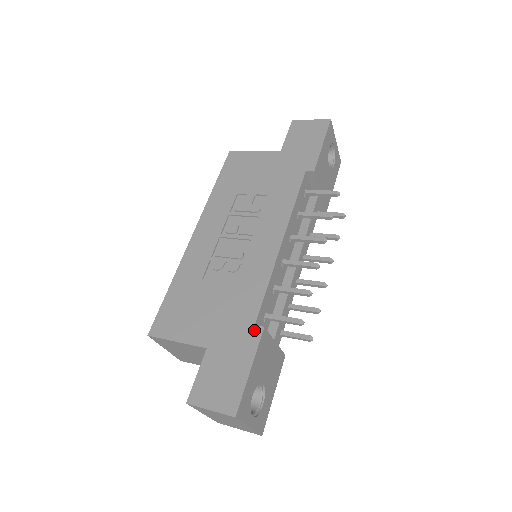
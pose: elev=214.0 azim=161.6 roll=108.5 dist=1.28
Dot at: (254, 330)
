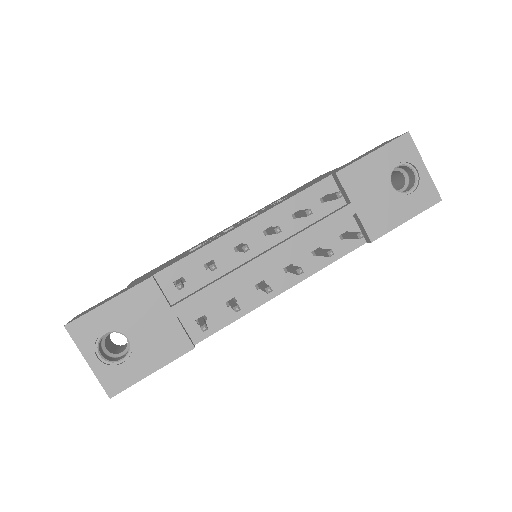
Dot at: occluded
